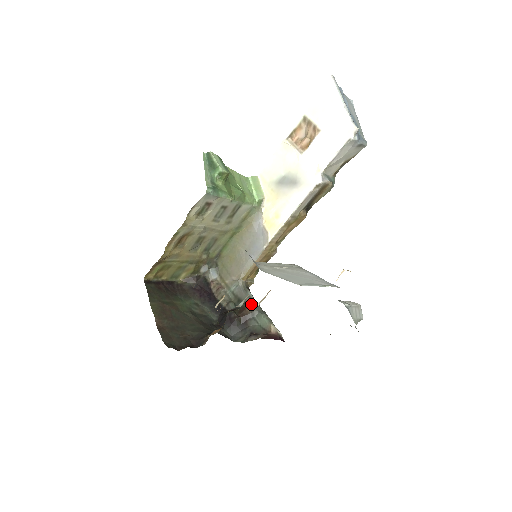
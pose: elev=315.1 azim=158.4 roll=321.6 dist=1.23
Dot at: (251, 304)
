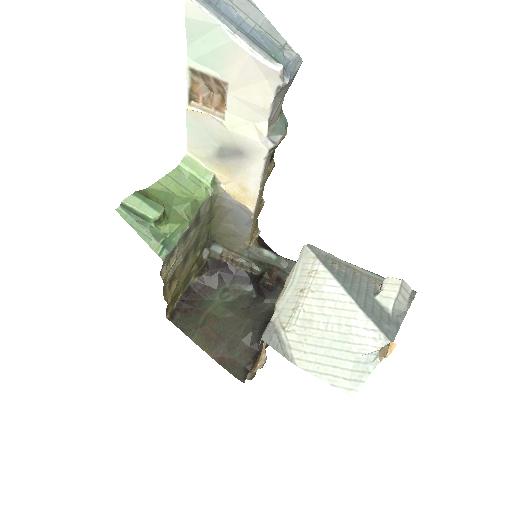
Dot at: (275, 264)
